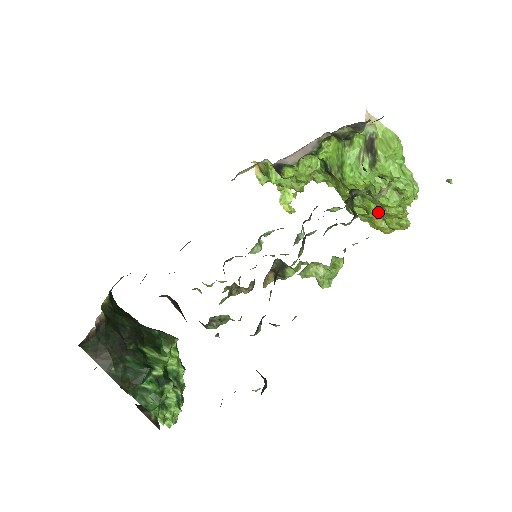
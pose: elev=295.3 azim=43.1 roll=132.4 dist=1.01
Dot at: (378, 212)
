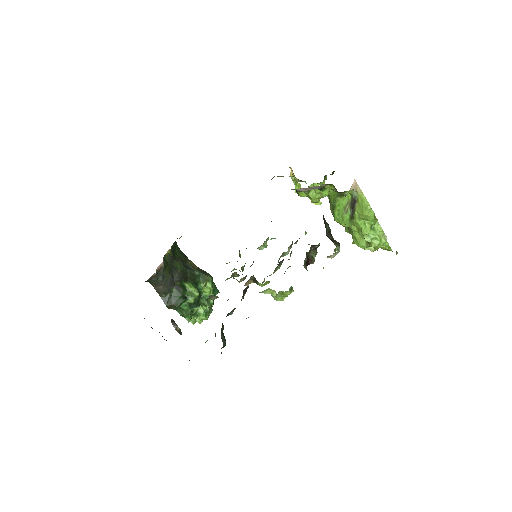
Dot at: occluded
